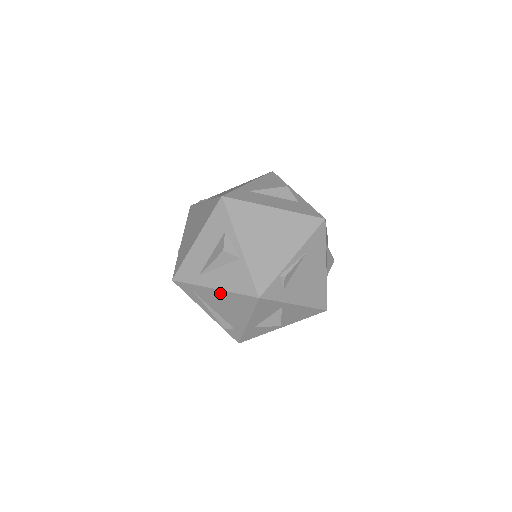
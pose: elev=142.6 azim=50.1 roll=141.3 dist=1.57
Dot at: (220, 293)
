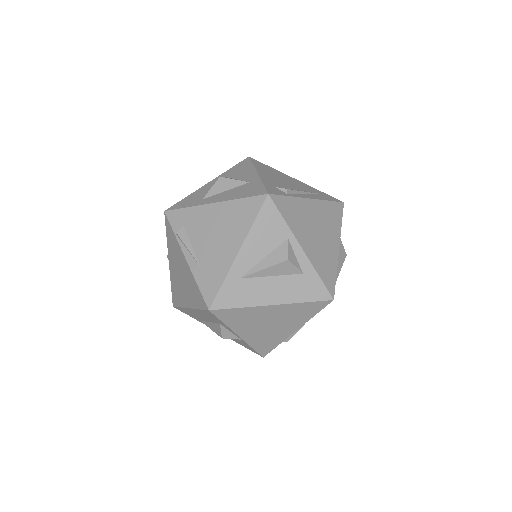
Dot at: occluded
